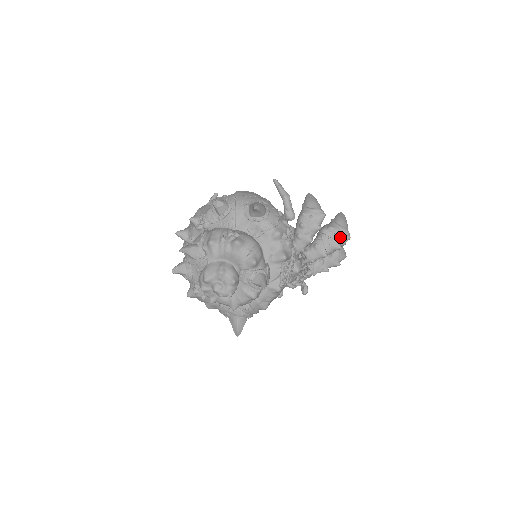
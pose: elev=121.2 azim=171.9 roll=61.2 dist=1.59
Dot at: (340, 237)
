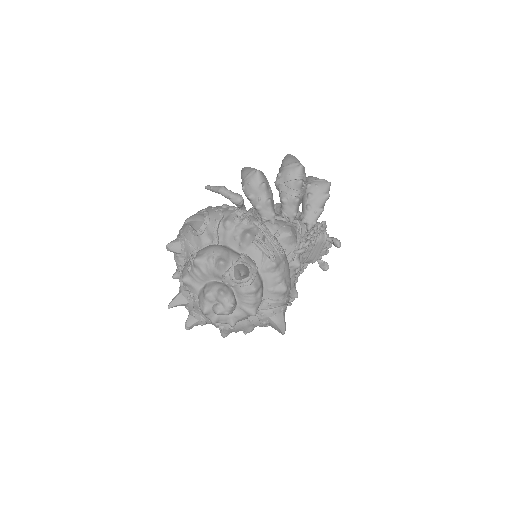
Dot at: (292, 174)
